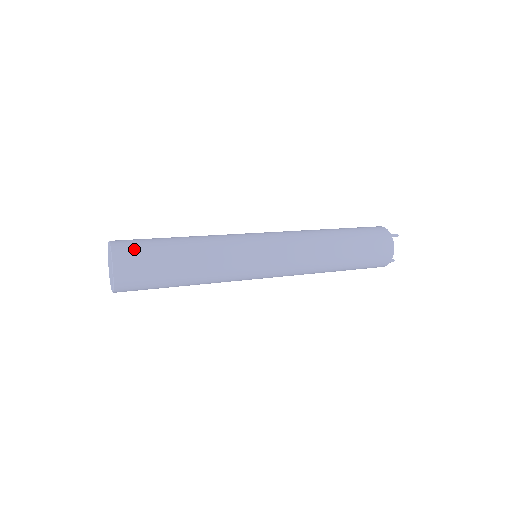
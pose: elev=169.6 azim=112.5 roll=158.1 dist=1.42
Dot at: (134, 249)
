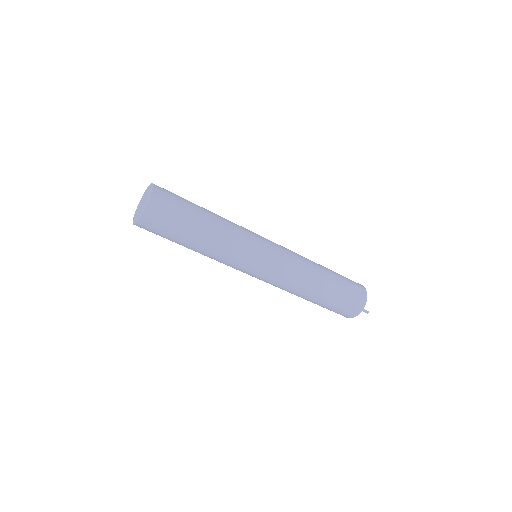
Dot at: occluded
